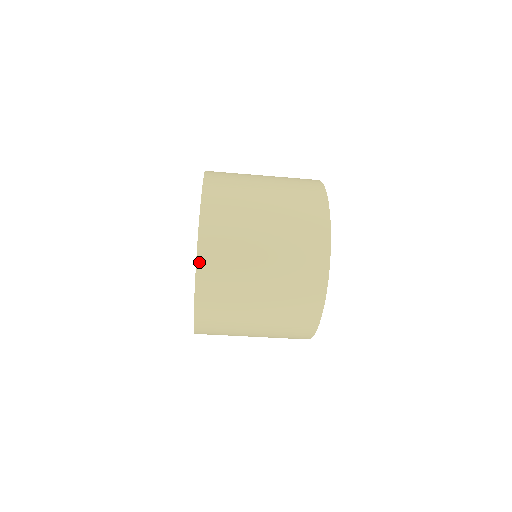
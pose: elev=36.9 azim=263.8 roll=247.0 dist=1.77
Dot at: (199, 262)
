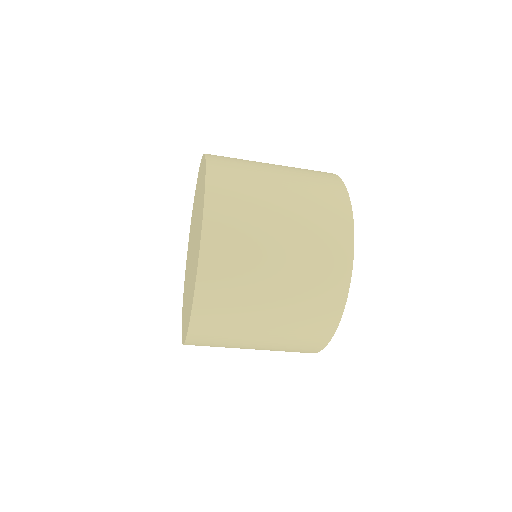
Dot at: (209, 172)
